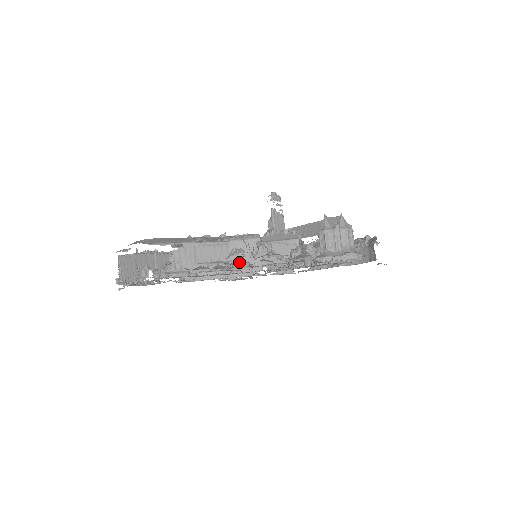
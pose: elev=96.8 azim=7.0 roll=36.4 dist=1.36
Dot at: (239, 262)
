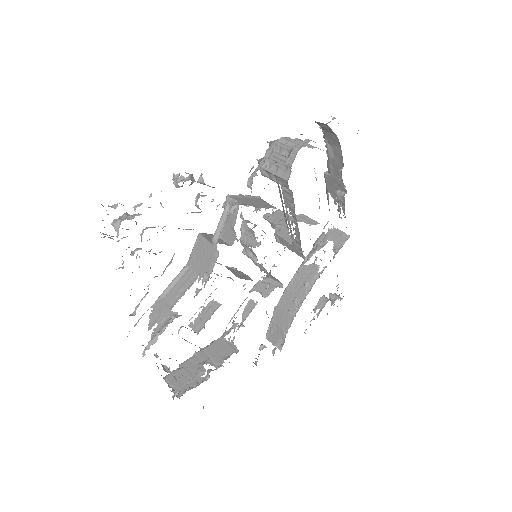
Dot at: occluded
